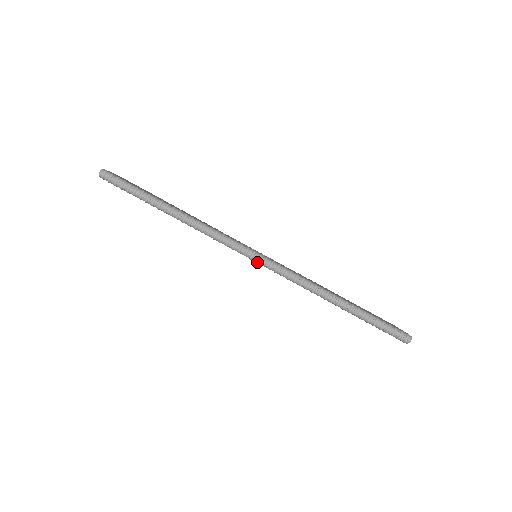
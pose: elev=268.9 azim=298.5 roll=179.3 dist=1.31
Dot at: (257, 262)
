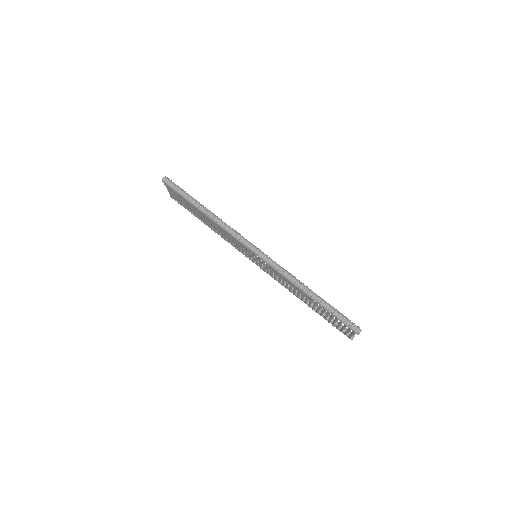
Dot at: (255, 253)
